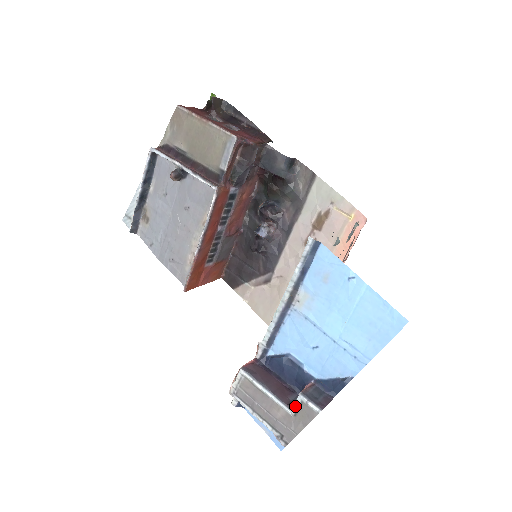
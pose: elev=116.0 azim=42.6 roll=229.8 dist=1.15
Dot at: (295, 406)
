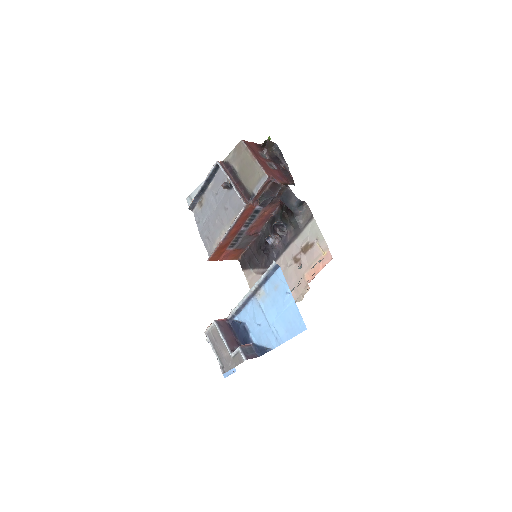
Dot at: (234, 353)
